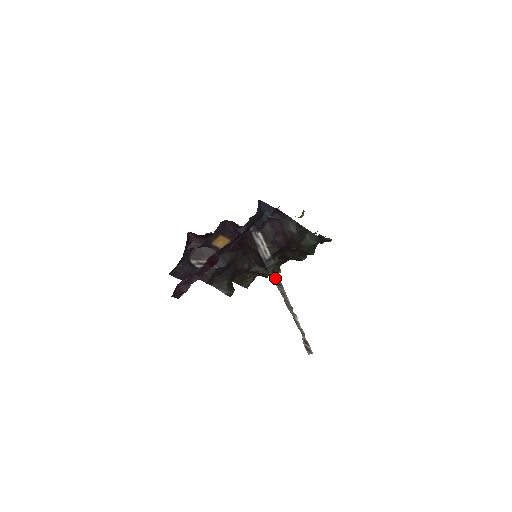
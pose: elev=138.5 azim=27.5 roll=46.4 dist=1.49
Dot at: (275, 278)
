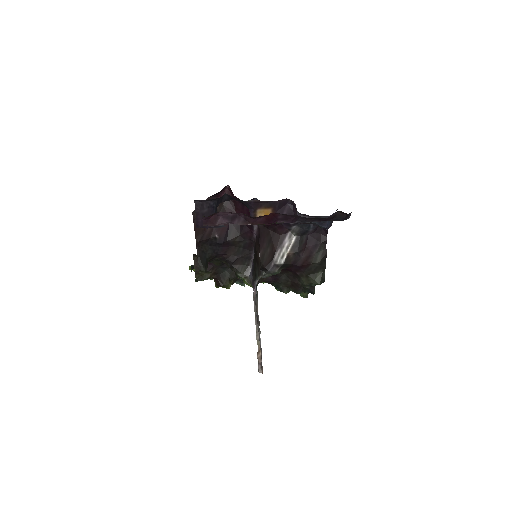
Dot at: (256, 287)
